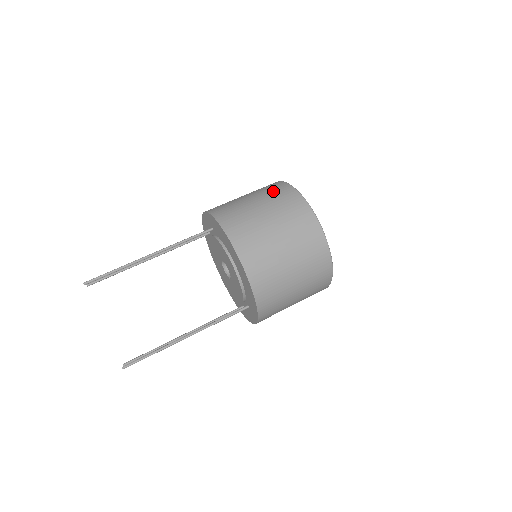
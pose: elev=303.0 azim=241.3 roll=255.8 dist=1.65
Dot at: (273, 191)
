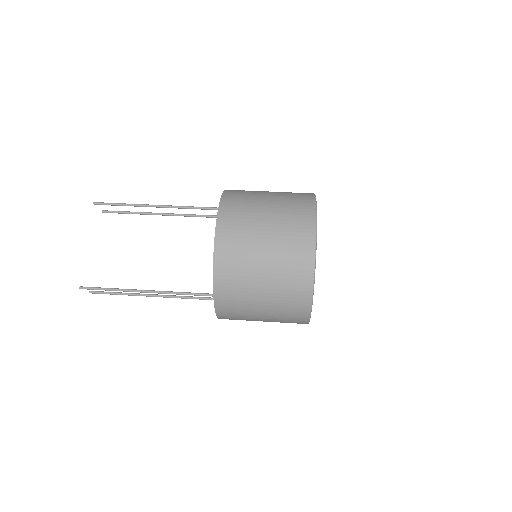
Dot at: (294, 194)
